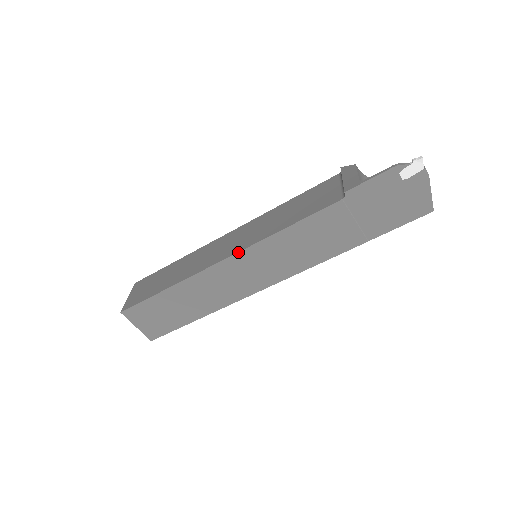
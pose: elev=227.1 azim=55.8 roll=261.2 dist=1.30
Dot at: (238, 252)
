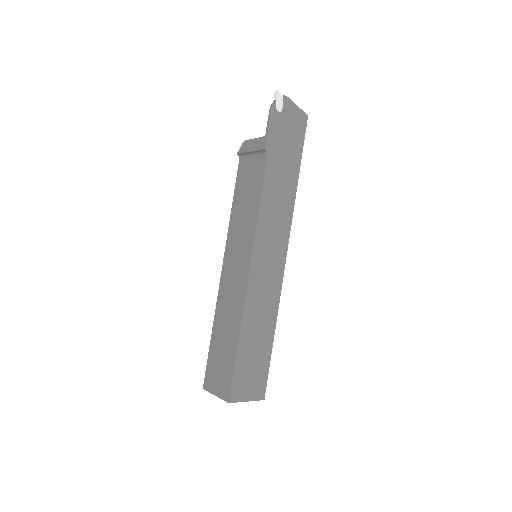
Dot at: (252, 255)
